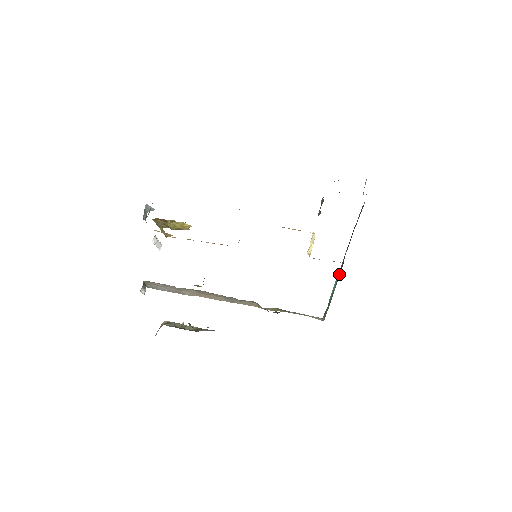
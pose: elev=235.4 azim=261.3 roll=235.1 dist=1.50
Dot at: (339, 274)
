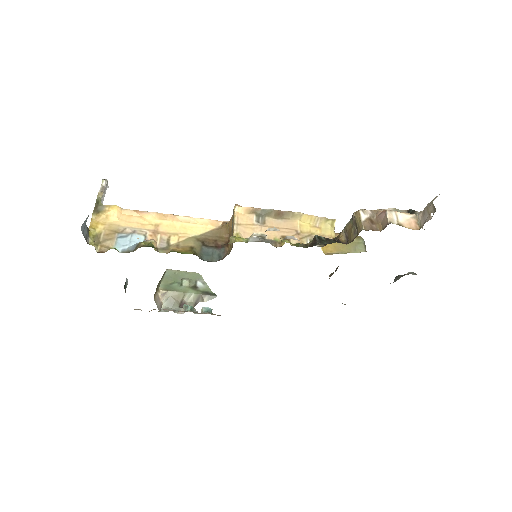
Dot at: occluded
